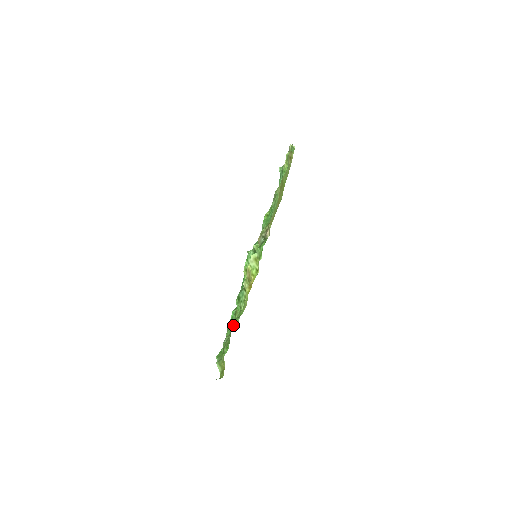
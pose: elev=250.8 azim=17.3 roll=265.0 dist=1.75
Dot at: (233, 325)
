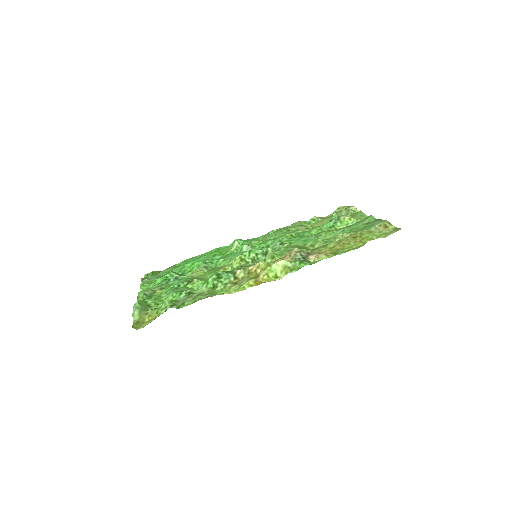
Dot at: (206, 297)
